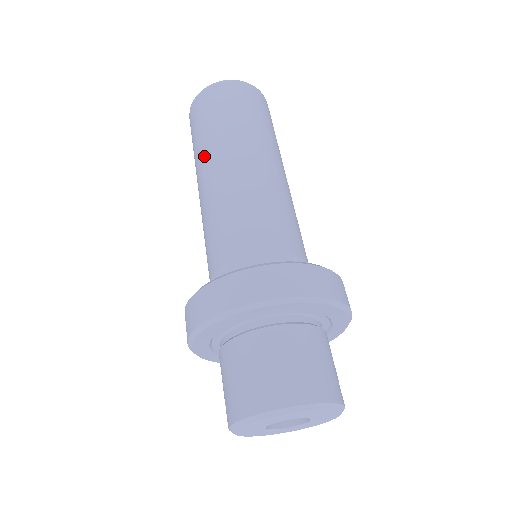
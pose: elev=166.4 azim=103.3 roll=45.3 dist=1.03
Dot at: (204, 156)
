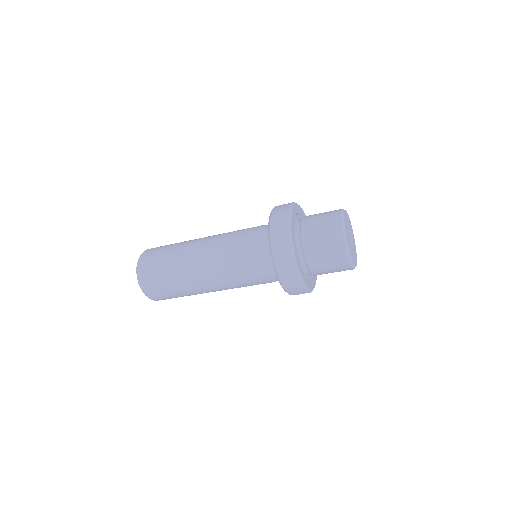
Dot at: (185, 249)
